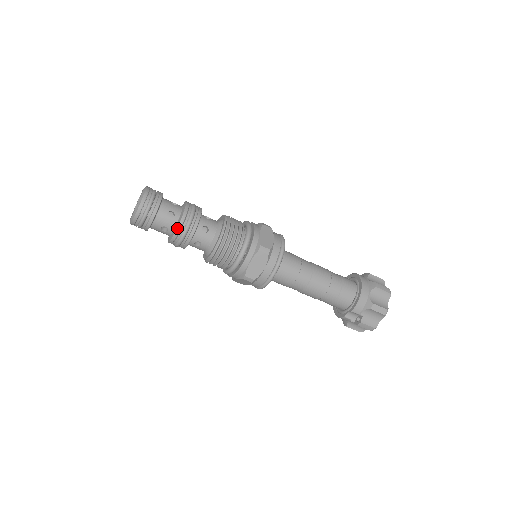
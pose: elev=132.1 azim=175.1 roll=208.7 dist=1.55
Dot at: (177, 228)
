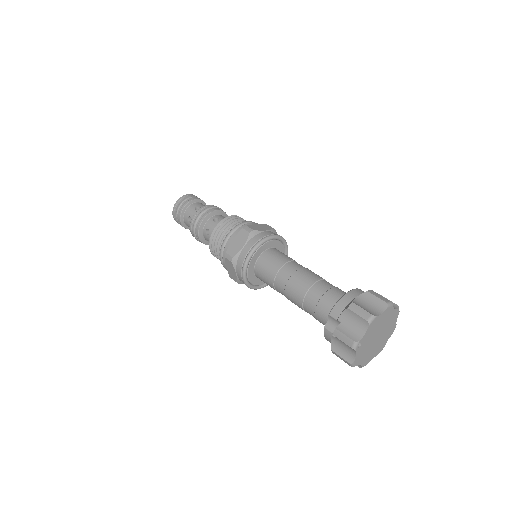
Dot at: (194, 214)
